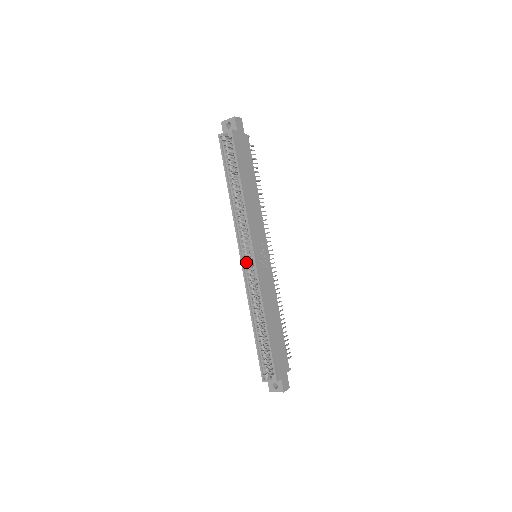
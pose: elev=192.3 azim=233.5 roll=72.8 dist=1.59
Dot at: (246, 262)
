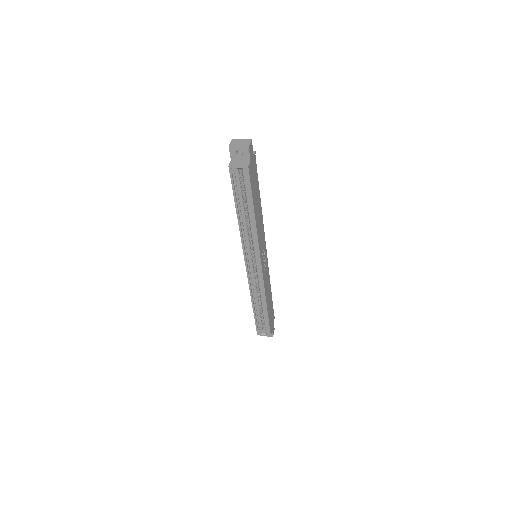
Dot at: (251, 268)
